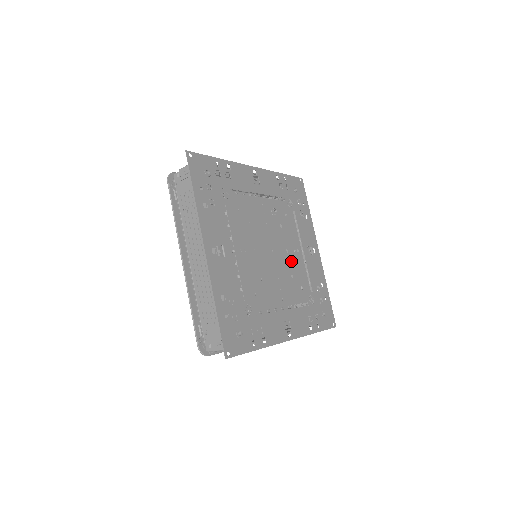
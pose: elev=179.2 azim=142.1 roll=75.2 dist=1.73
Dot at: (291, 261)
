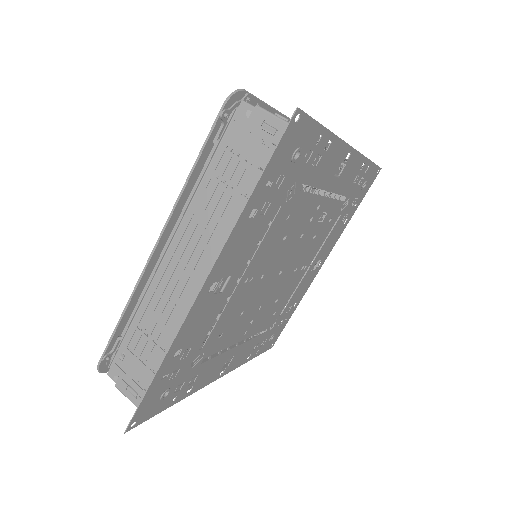
Dot at: (289, 282)
